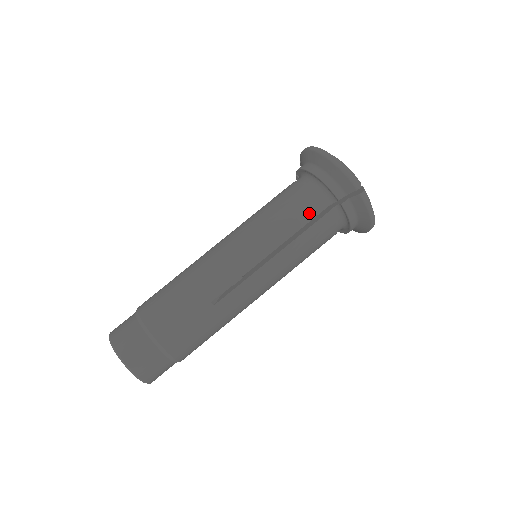
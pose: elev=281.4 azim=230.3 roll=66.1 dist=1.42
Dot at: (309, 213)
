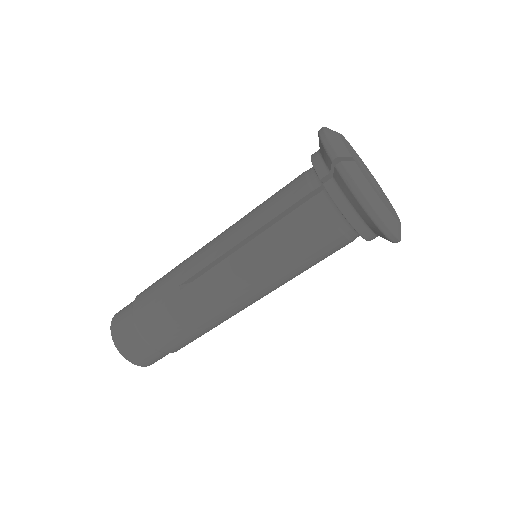
Dot at: occluded
